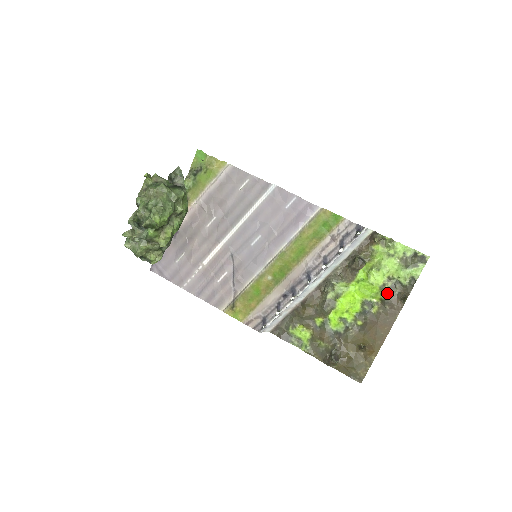
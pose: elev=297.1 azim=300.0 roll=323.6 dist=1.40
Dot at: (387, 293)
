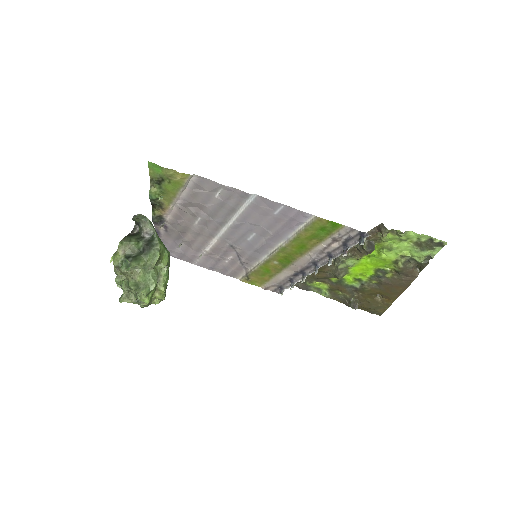
Dot at: (401, 267)
